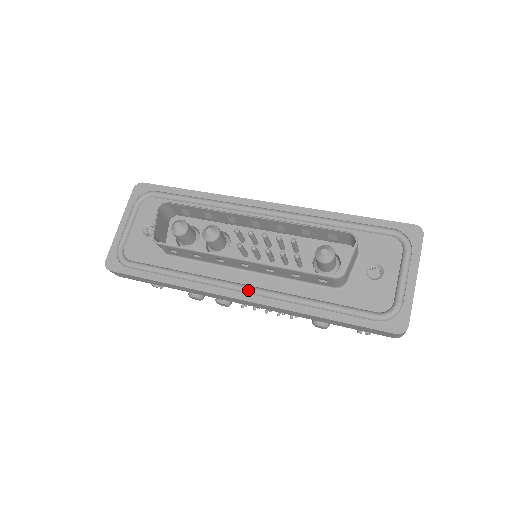
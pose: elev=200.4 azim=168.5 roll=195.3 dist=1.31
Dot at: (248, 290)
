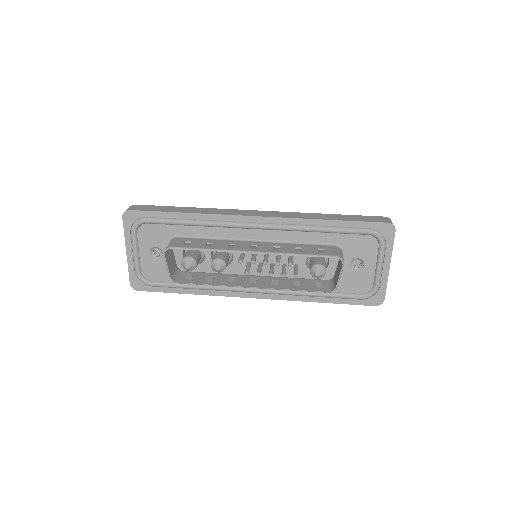
Dot at: (259, 292)
